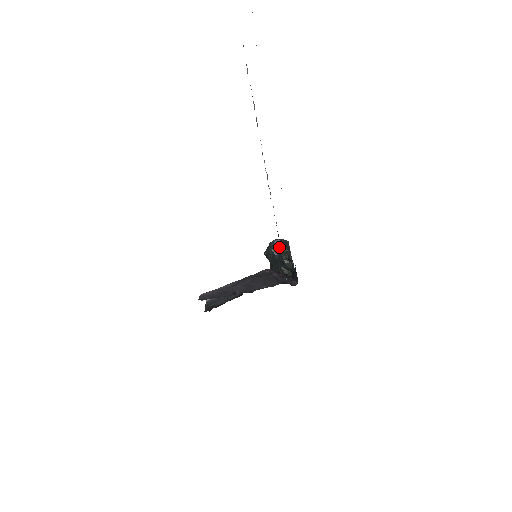
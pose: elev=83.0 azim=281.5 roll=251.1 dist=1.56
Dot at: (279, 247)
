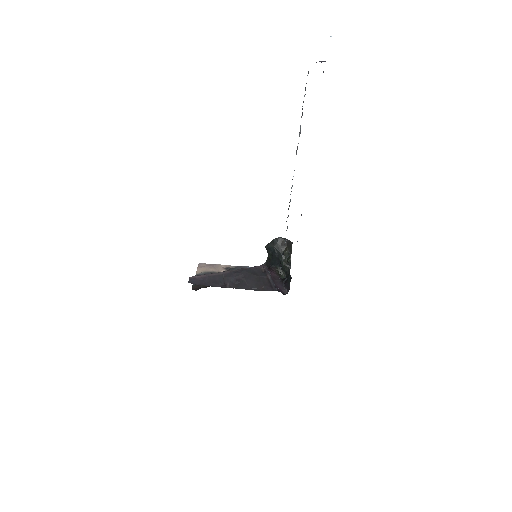
Dot at: (282, 246)
